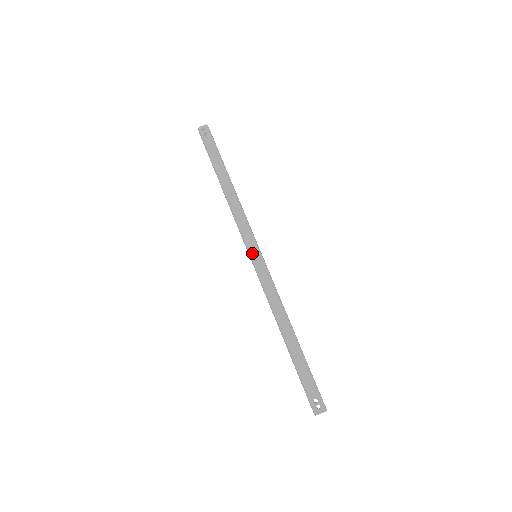
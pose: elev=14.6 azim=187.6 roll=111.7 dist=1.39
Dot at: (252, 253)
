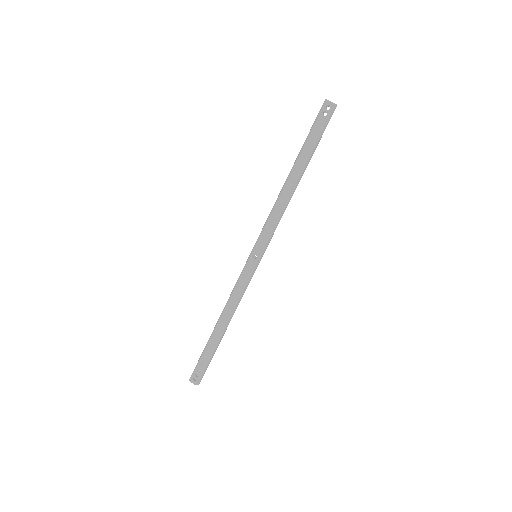
Dot at: (254, 253)
